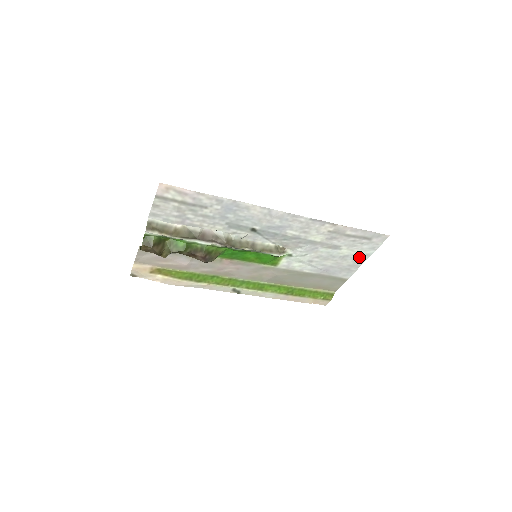
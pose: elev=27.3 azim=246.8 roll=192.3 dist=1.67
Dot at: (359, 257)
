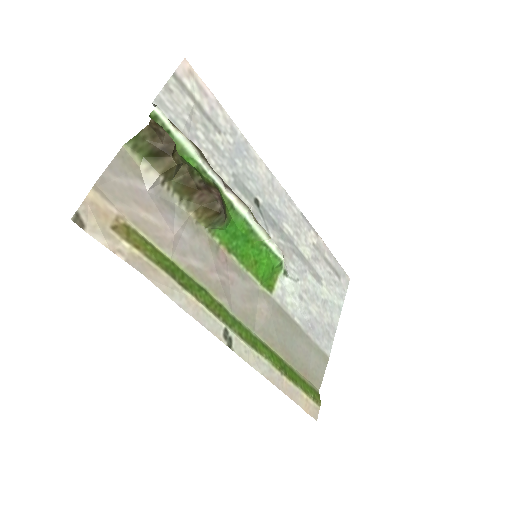
Dot at: (334, 310)
